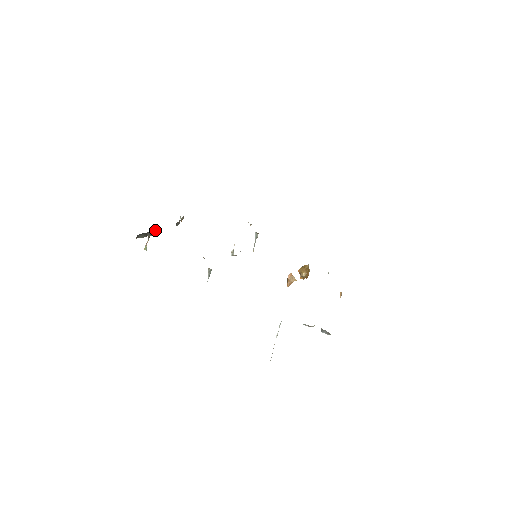
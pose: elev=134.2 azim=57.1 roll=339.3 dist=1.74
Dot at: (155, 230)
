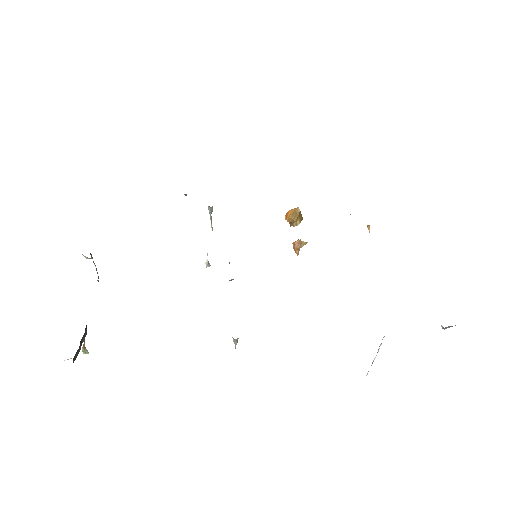
Dot at: occluded
